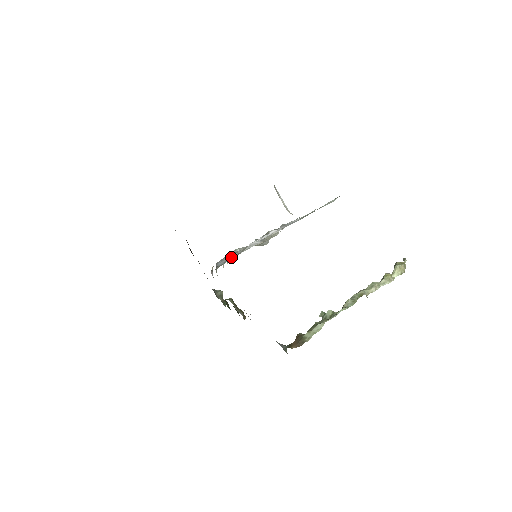
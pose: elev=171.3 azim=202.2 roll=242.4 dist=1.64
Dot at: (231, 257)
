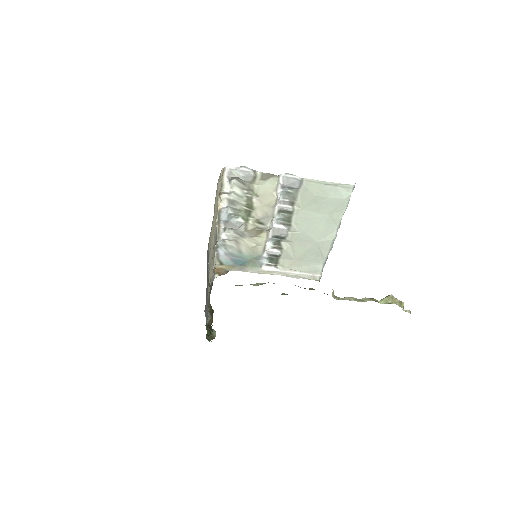
Dot at: (237, 261)
